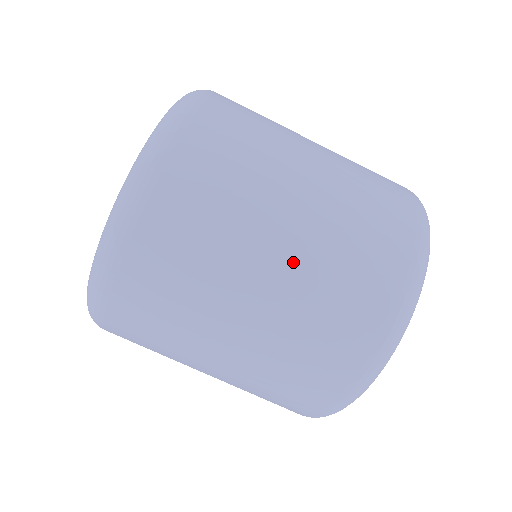
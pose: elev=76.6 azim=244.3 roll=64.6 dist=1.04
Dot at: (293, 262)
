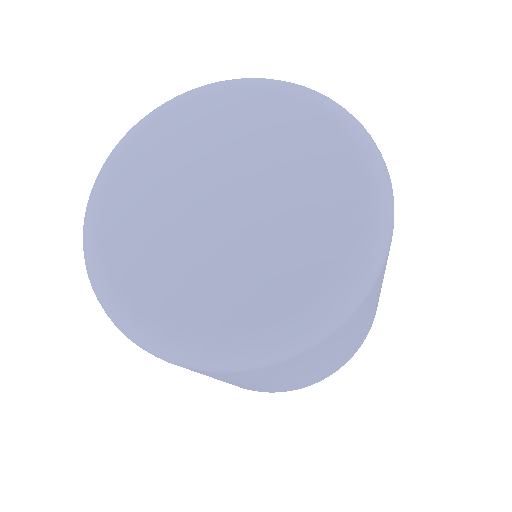
Dot at: (226, 382)
